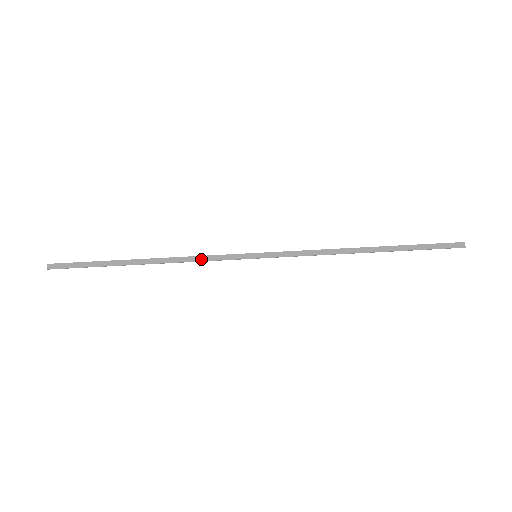
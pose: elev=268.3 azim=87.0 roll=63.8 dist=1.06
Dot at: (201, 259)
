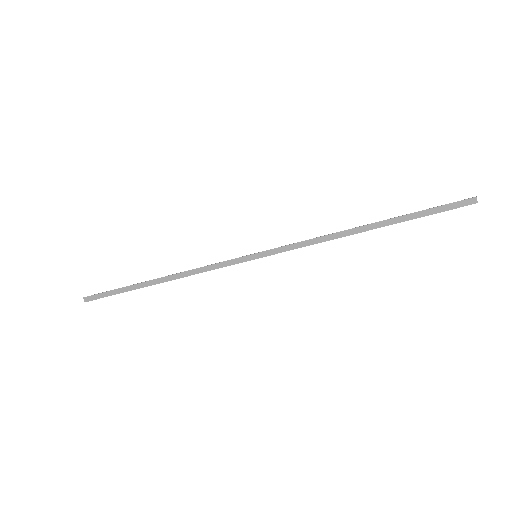
Dot at: (207, 269)
